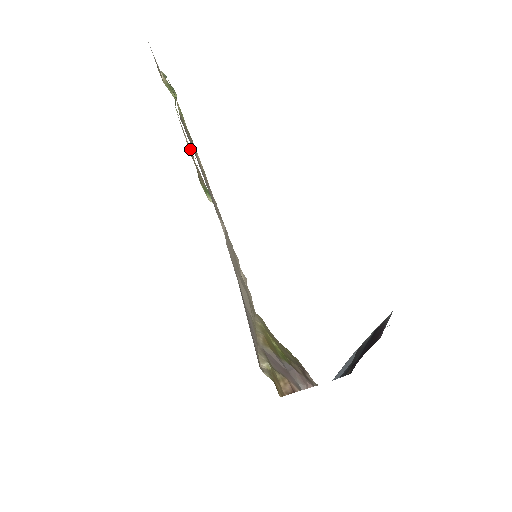
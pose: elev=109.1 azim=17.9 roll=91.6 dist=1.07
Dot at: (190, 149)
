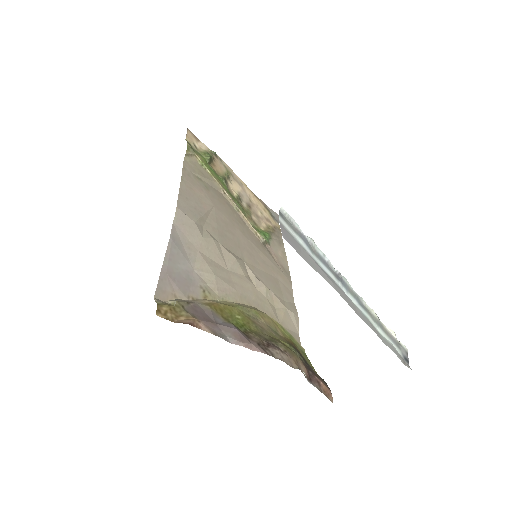
Dot at: (260, 208)
